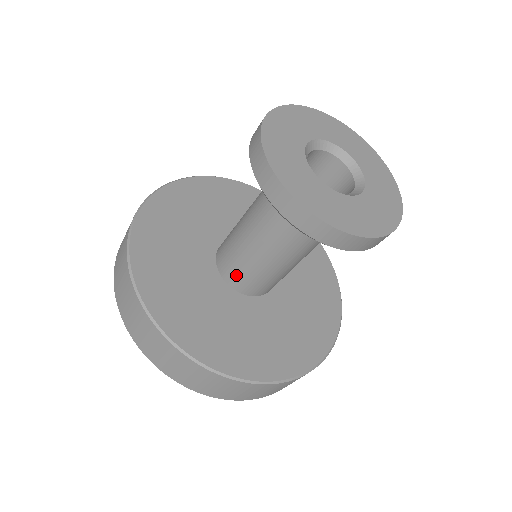
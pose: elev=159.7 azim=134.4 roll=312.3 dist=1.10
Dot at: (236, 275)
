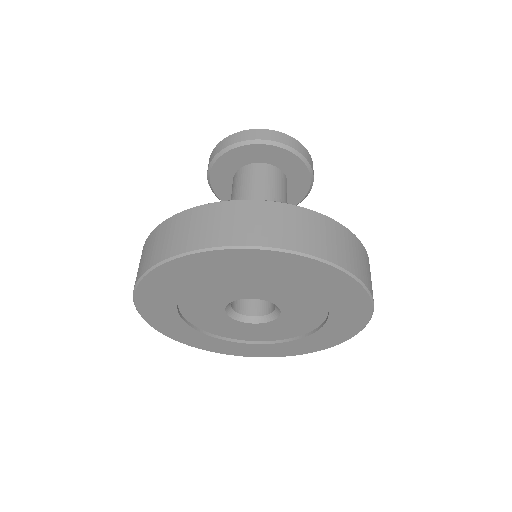
Dot at: occluded
